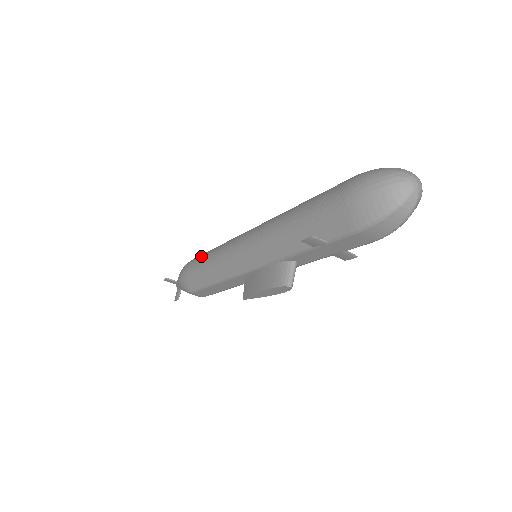
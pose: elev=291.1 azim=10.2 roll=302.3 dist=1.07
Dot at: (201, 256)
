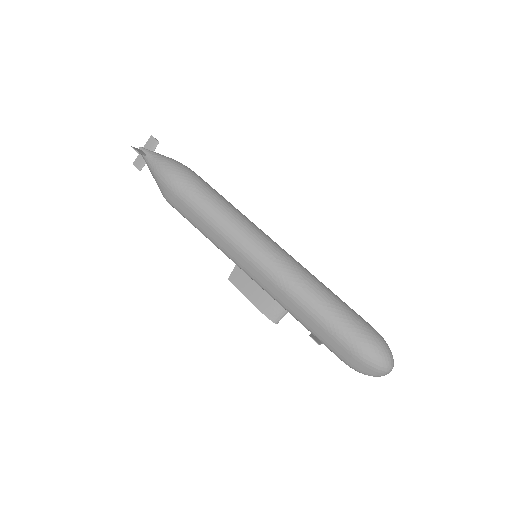
Dot at: (200, 198)
